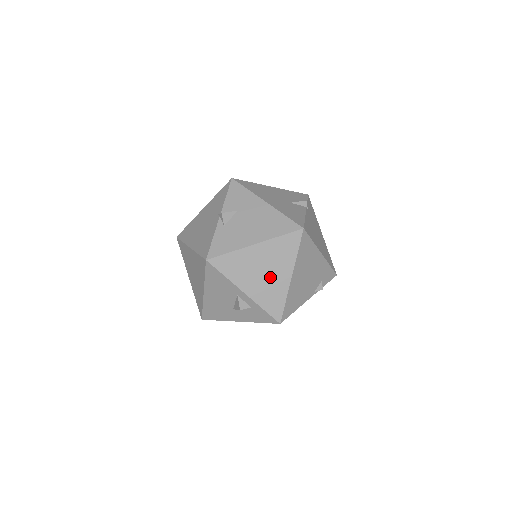
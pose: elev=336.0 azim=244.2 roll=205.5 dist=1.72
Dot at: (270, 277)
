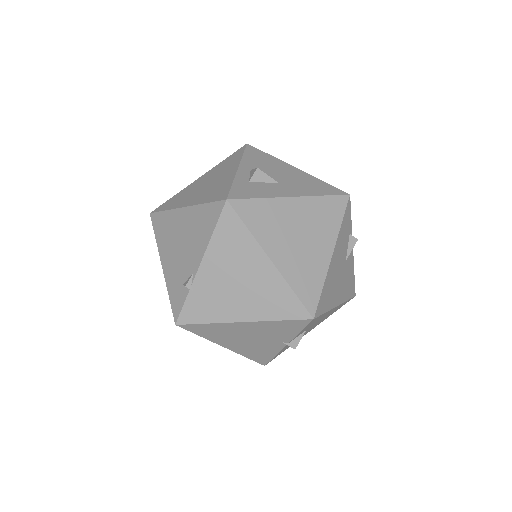
Dot at: occluded
